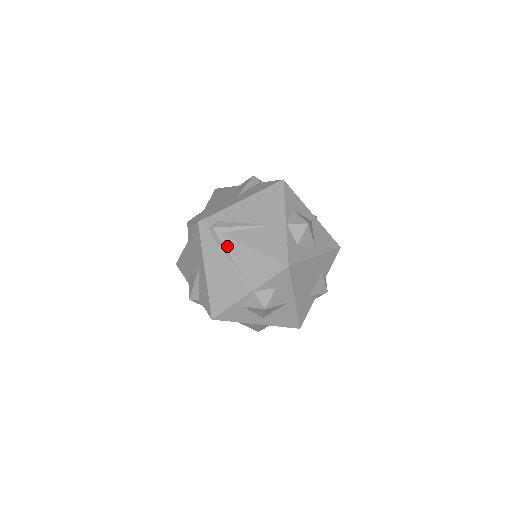
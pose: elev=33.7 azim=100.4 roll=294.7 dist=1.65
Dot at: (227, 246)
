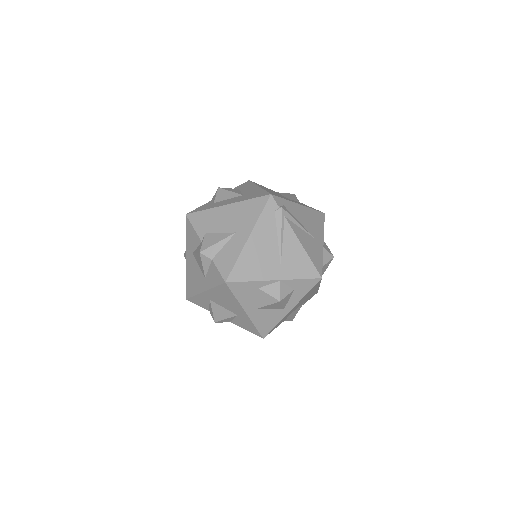
Dot at: (283, 230)
